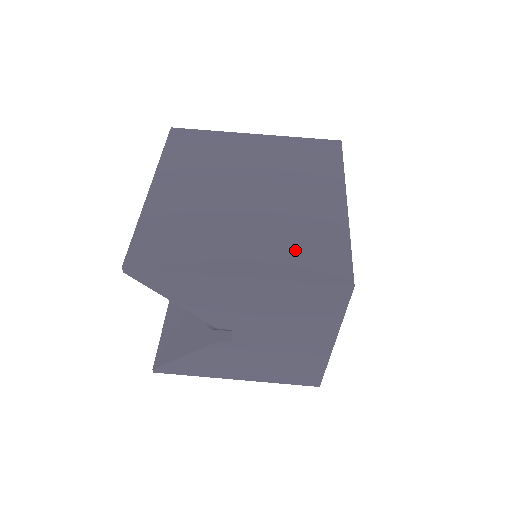
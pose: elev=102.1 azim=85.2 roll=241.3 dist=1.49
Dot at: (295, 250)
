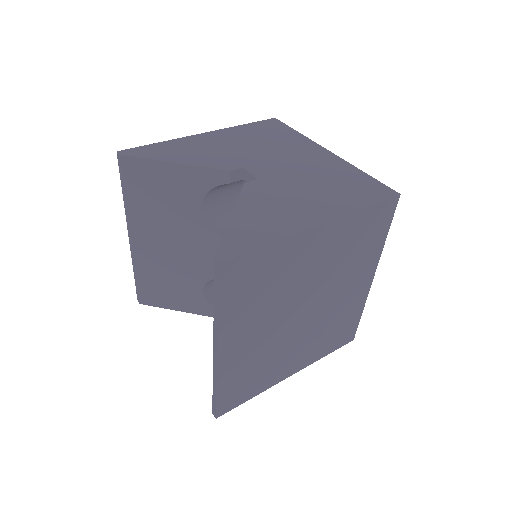
Dot at: occluded
